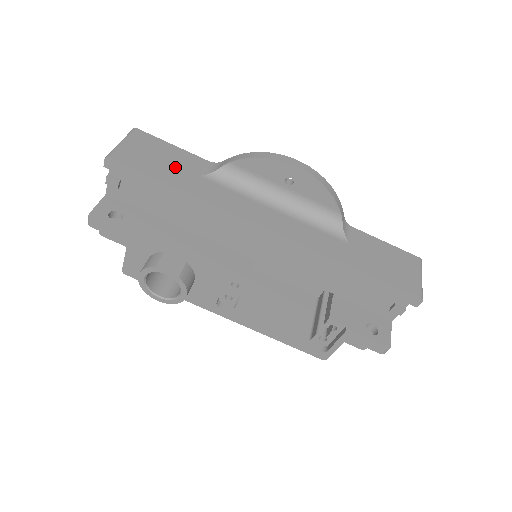
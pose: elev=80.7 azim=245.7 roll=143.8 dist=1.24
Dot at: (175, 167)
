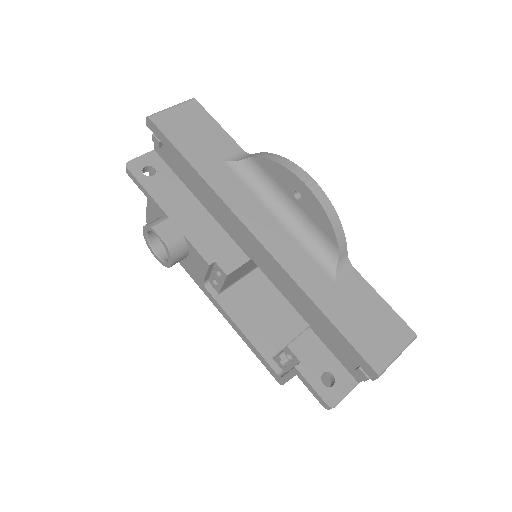
Dot at: (204, 145)
